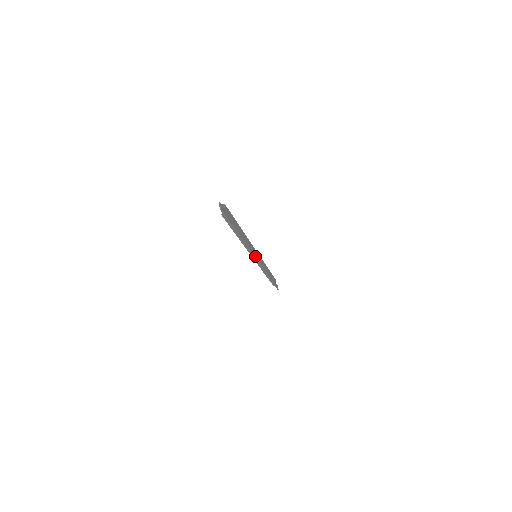
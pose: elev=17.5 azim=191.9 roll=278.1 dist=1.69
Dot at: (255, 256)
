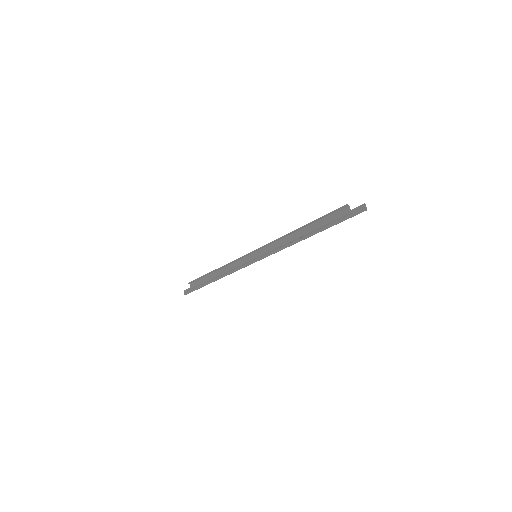
Dot at: (264, 256)
